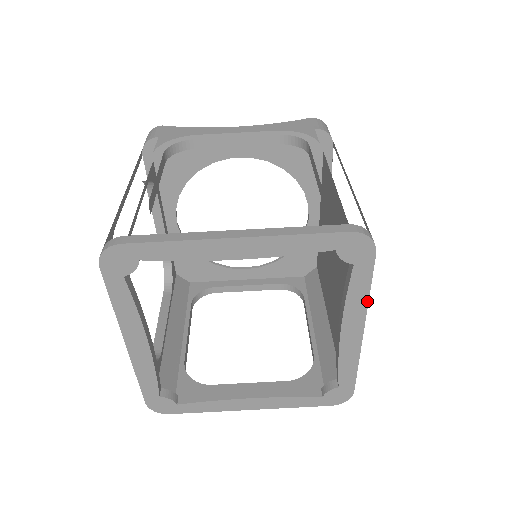
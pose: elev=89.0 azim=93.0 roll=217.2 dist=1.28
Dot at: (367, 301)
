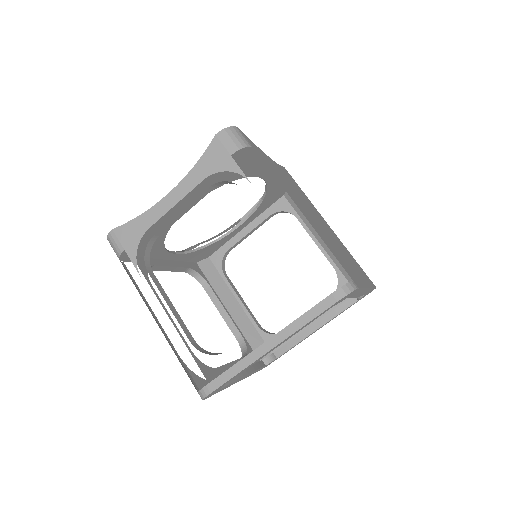
Dot at: occluded
